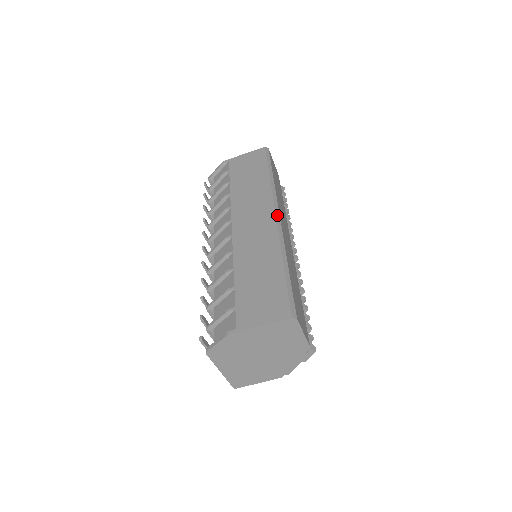
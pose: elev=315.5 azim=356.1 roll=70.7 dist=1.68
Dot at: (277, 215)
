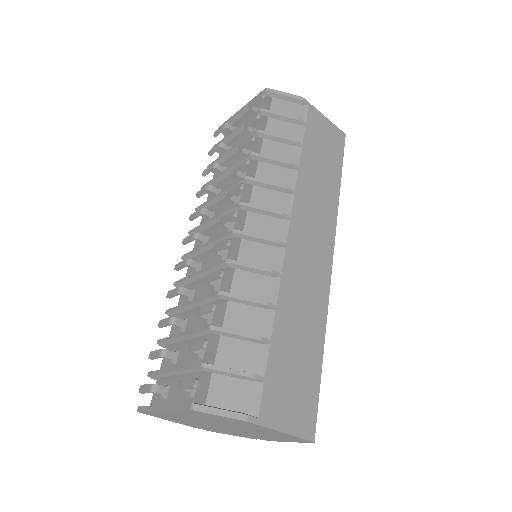
Dot at: occluded
